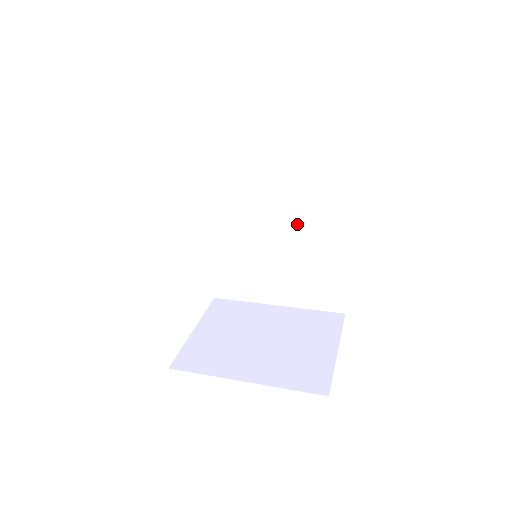
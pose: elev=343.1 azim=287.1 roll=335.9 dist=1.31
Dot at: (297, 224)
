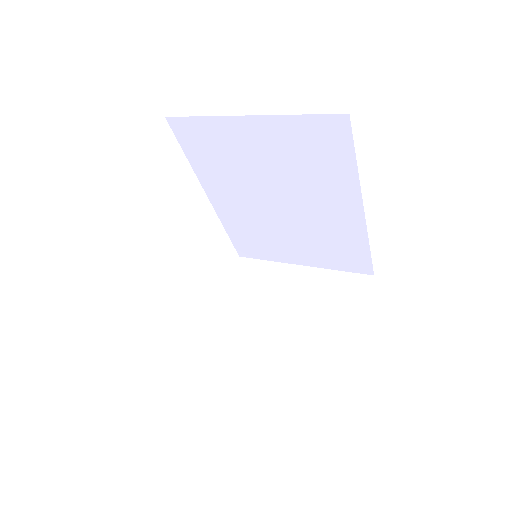
Dot at: (304, 200)
